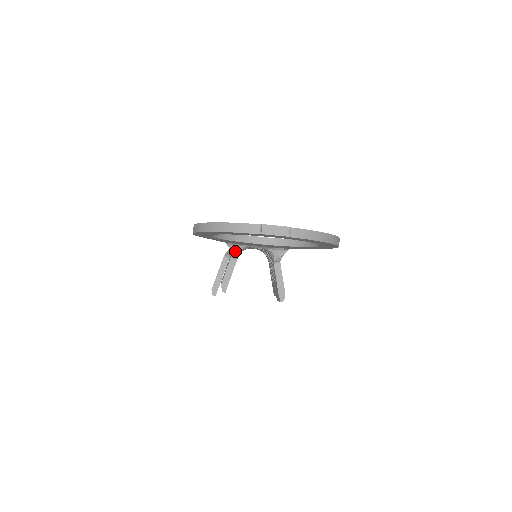
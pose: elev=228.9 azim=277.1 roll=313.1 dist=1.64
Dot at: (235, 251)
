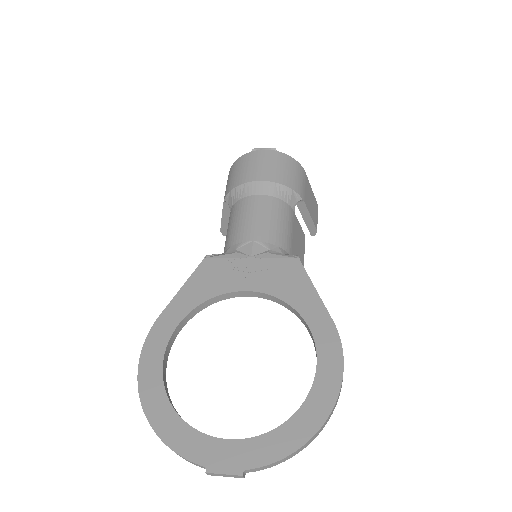
Dot at: occluded
